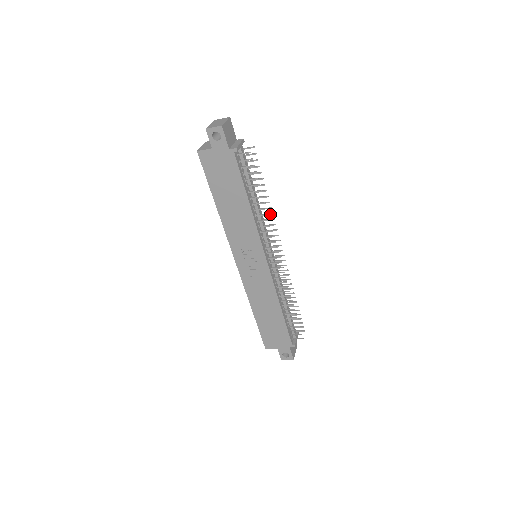
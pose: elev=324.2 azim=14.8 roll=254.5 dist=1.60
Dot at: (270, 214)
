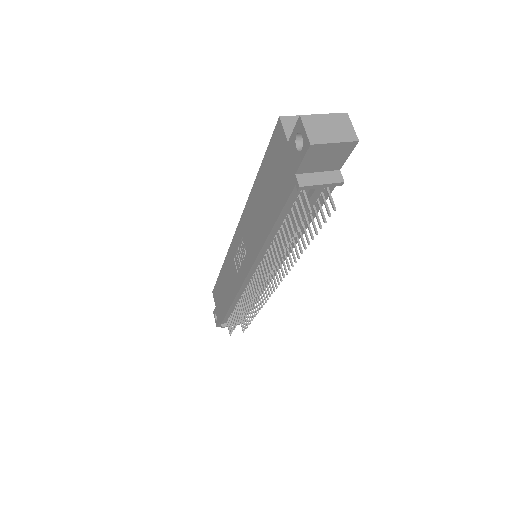
Dot at: (291, 262)
